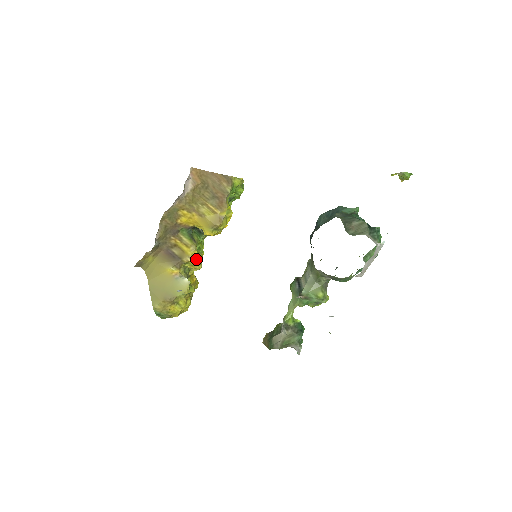
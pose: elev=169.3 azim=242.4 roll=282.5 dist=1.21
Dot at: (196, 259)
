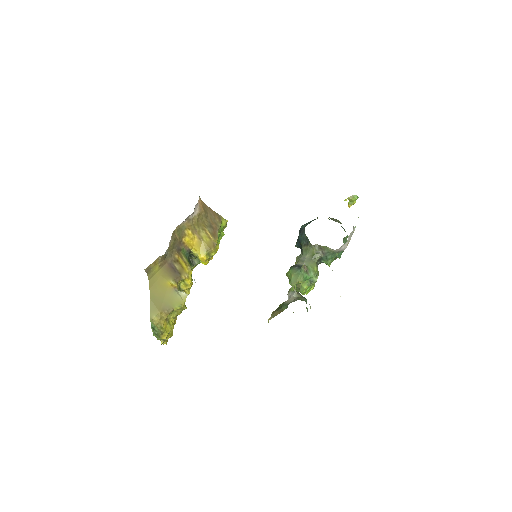
Dot at: (190, 279)
